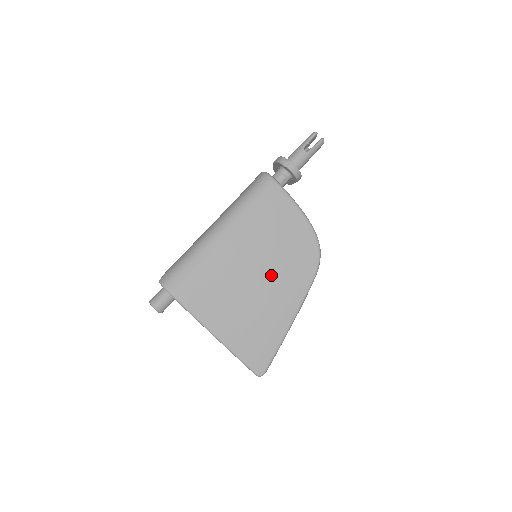
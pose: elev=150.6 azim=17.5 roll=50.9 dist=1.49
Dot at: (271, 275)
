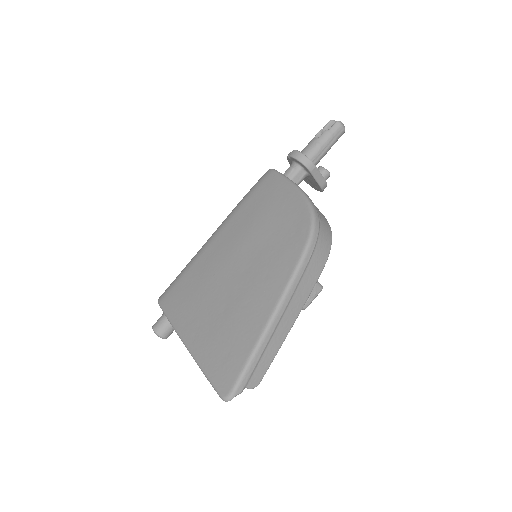
Dot at: (253, 261)
